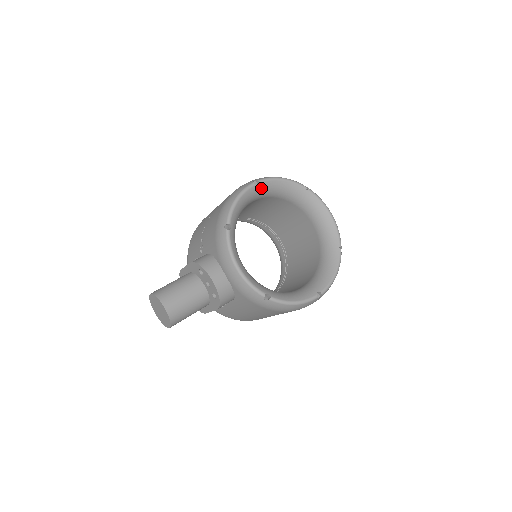
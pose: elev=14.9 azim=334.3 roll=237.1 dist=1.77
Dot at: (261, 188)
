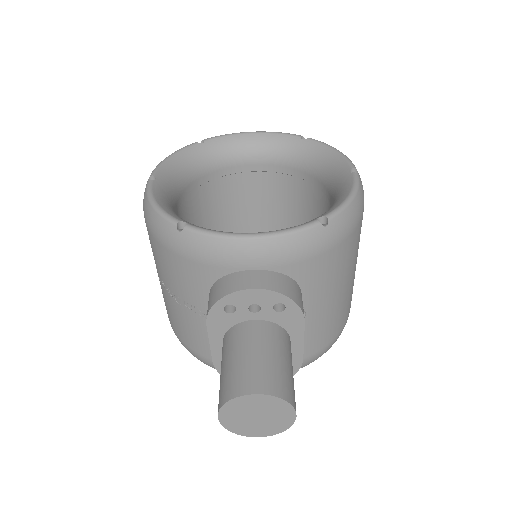
Dot at: (163, 180)
